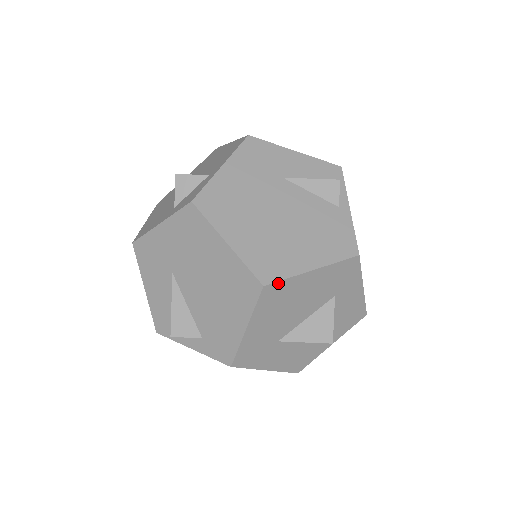
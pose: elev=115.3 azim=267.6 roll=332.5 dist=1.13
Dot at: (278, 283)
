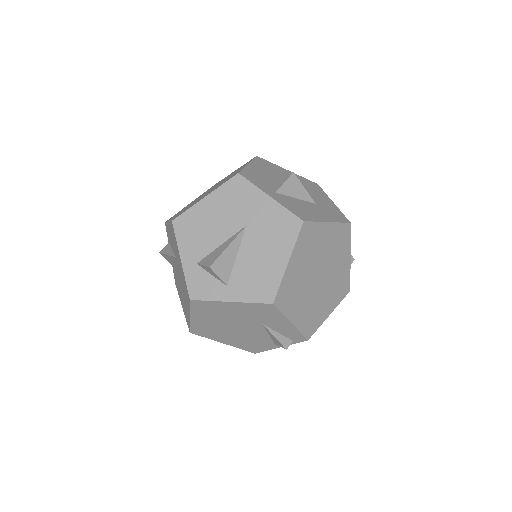
Dot at: (200, 335)
